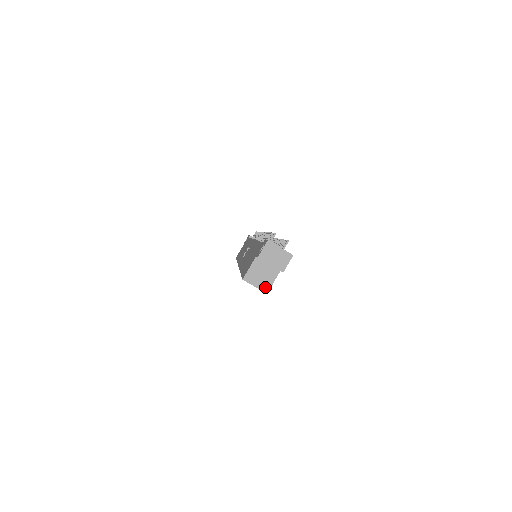
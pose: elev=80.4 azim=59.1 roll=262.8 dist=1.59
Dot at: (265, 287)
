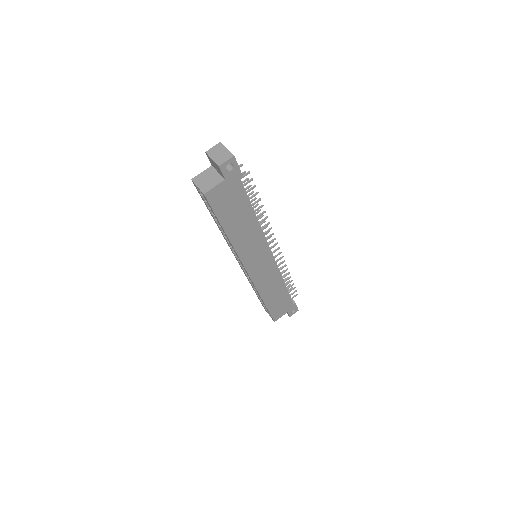
Dot at: (205, 189)
